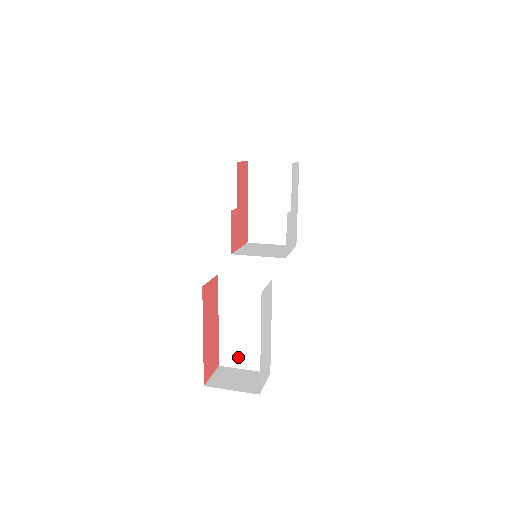
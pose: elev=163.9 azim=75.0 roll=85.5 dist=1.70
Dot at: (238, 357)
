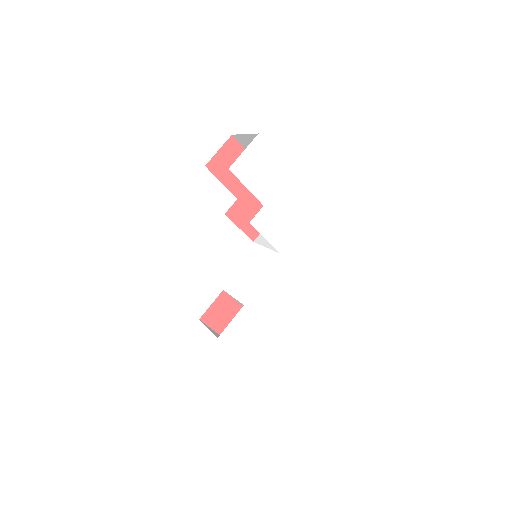
Dot at: occluded
